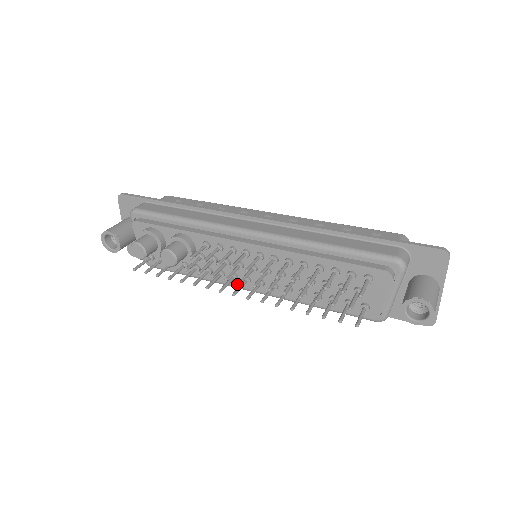
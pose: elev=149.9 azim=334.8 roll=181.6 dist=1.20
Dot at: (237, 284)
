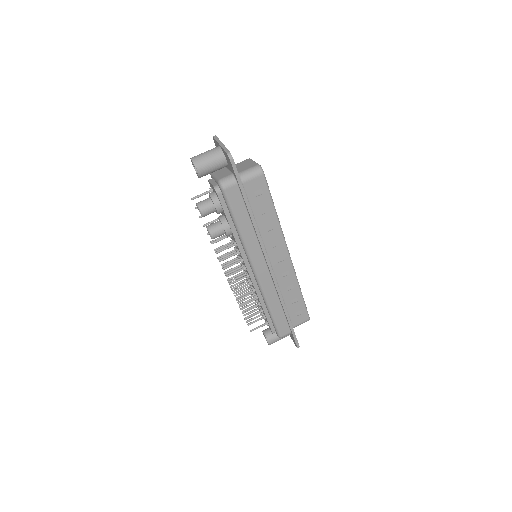
Dot at: occluded
